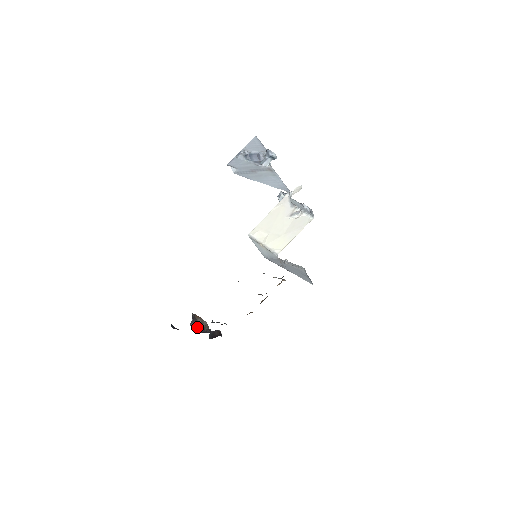
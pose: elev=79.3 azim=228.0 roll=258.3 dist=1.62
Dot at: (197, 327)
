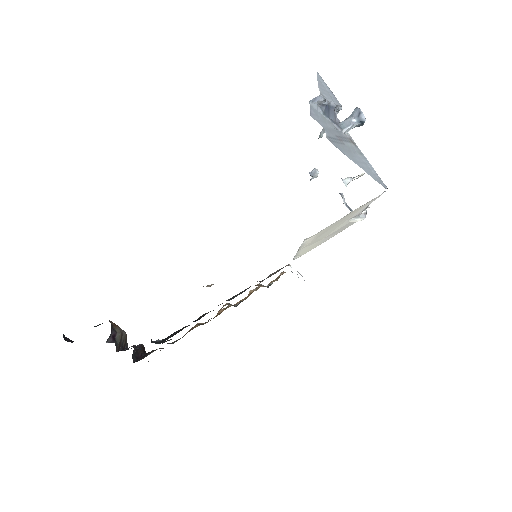
Dot at: (116, 343)
